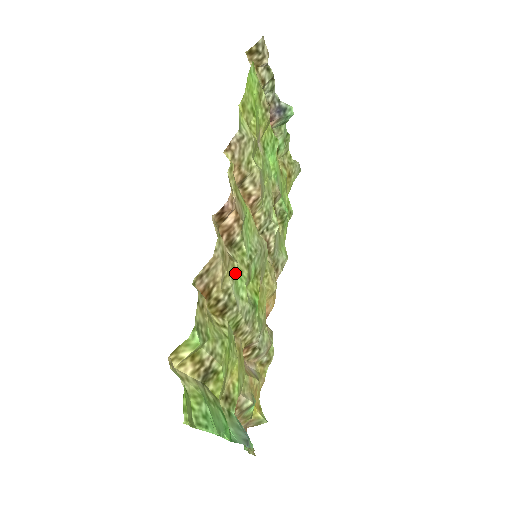
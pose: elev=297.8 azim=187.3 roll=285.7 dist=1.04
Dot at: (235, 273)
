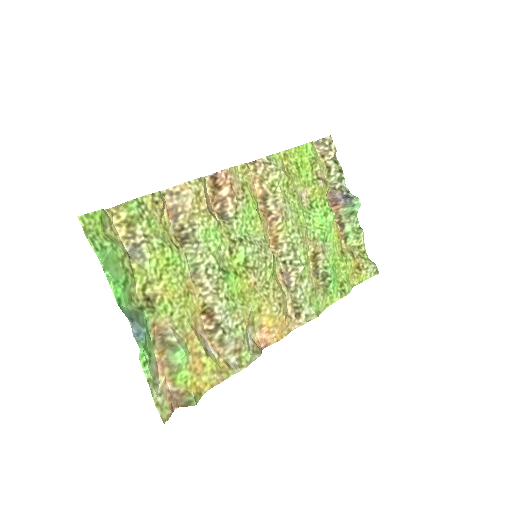
Dot at: (209, 223)
